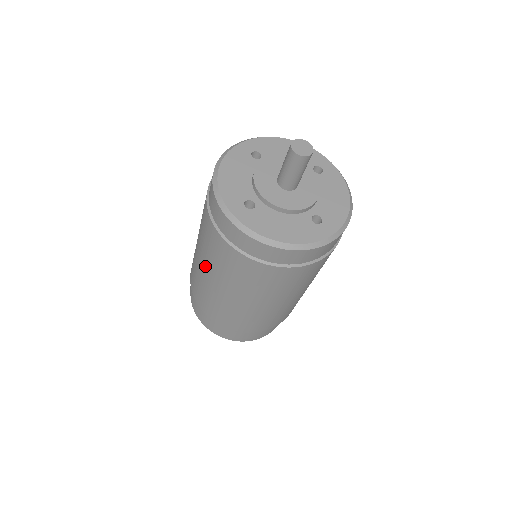
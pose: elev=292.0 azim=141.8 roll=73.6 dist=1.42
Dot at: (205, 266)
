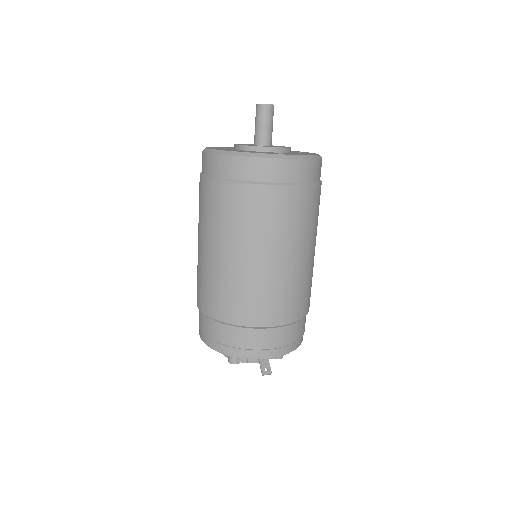
Dot at: (198, 236)
